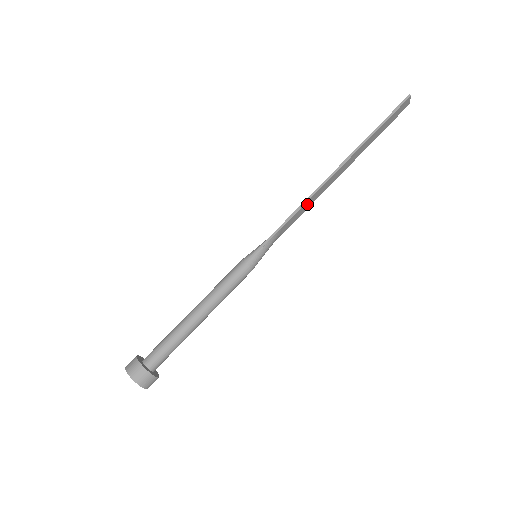
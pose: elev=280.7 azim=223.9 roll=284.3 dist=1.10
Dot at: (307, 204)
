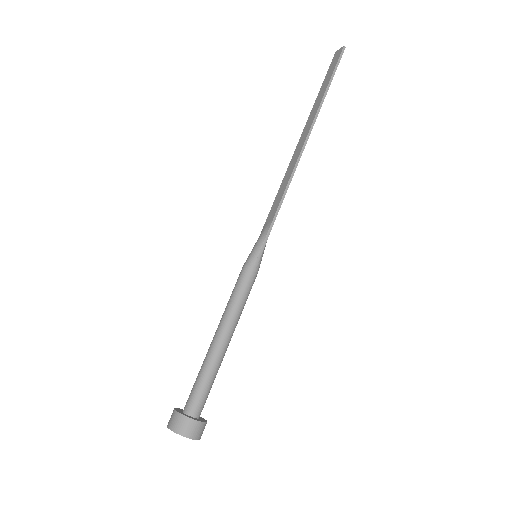
Dot at: (286, 185)
